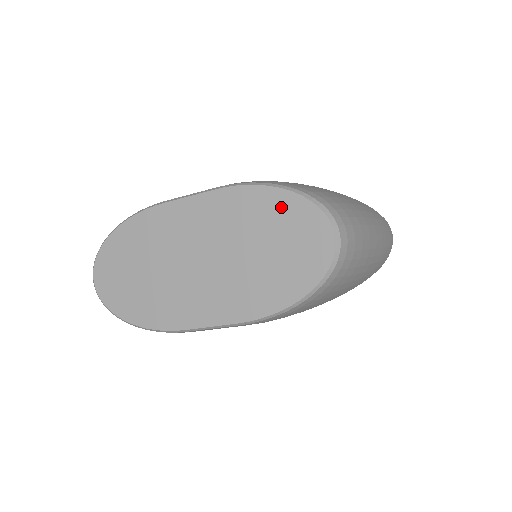
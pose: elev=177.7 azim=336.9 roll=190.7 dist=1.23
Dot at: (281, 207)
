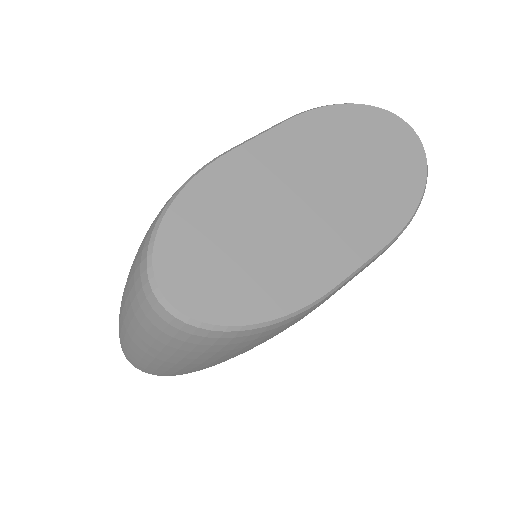
Dot at: (360, 119)
